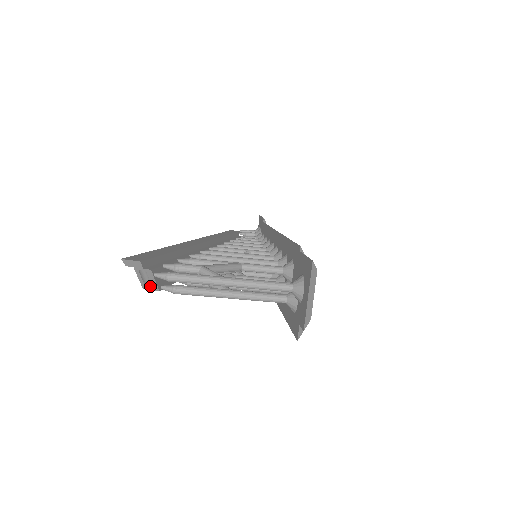
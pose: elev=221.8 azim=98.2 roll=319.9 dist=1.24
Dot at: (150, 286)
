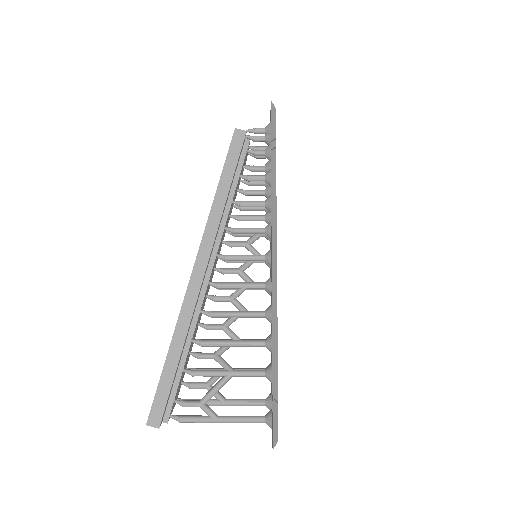
Dot at: occluded
